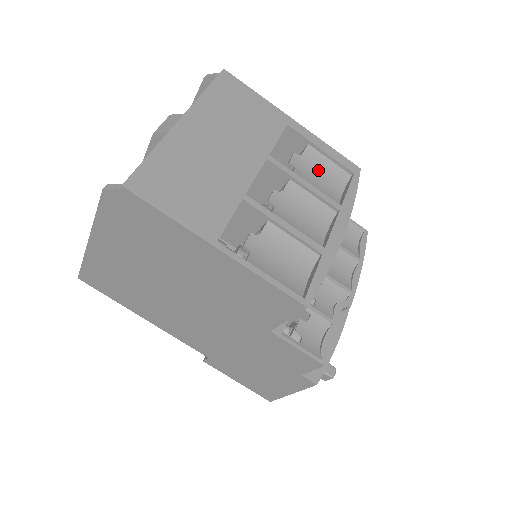
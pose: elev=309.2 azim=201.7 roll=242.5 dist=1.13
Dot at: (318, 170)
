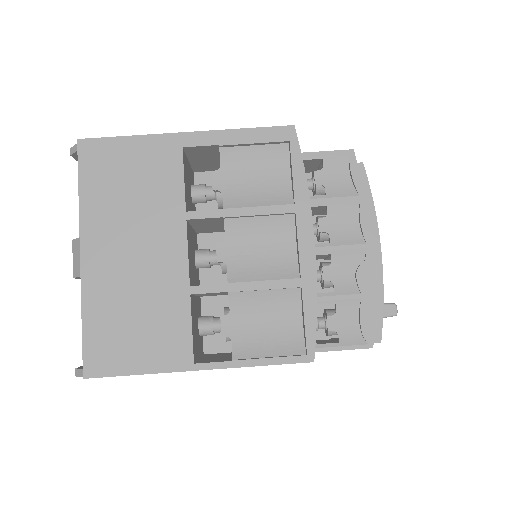
Dot at: (248, 170)
